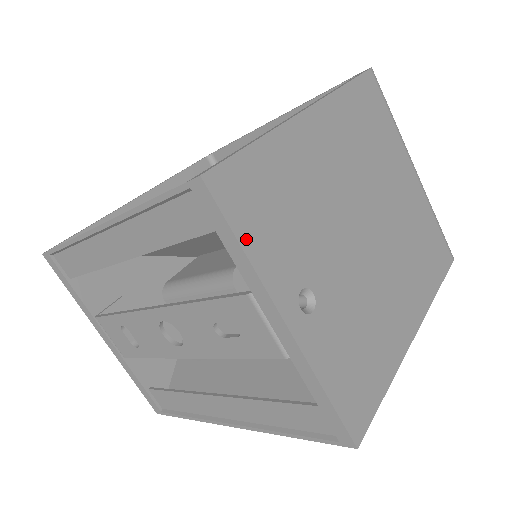
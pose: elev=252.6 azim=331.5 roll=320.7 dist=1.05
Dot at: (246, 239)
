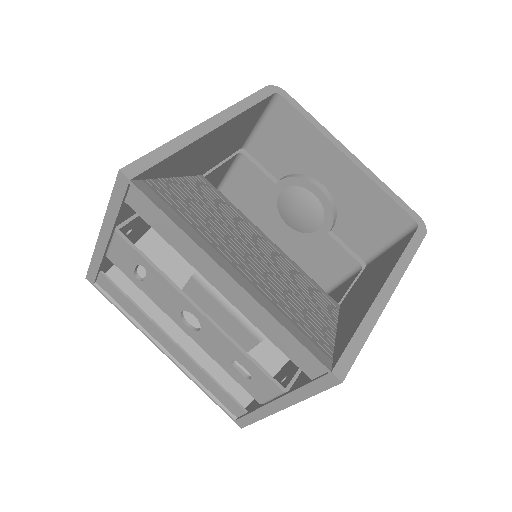
Dot at: occluded
